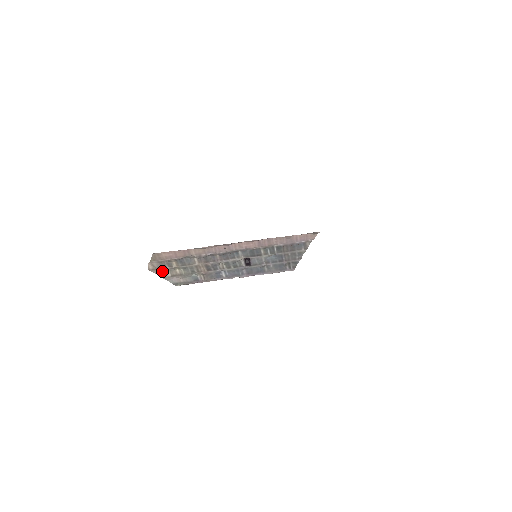
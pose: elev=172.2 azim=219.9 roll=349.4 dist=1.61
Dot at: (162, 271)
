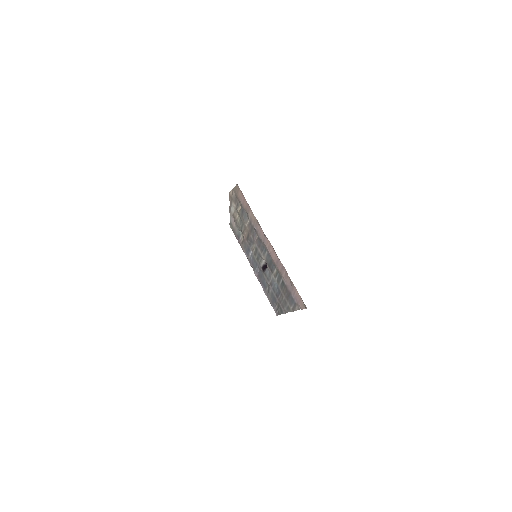
Dot at: (232, 204)
